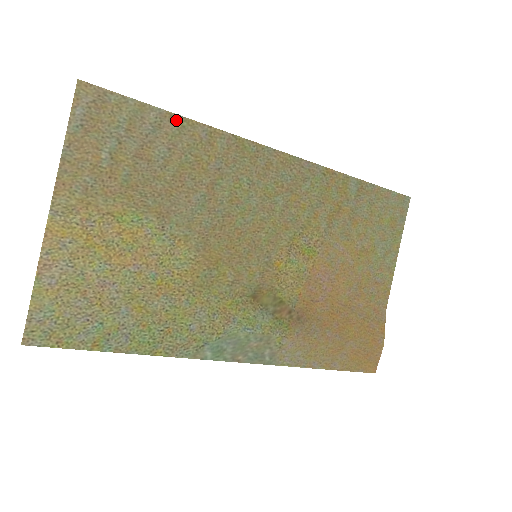
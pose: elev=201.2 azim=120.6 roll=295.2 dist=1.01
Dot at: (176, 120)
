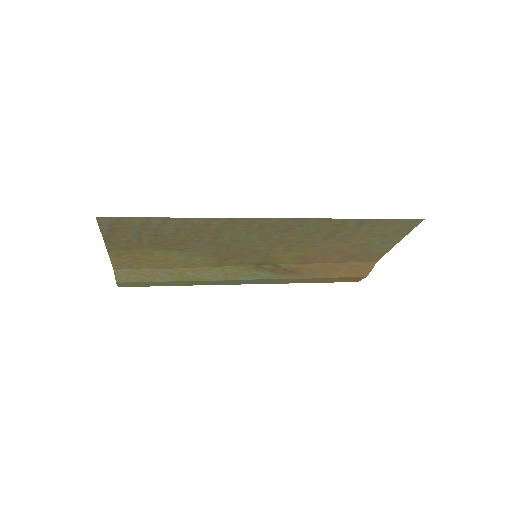
Dot at: (176, 219)
